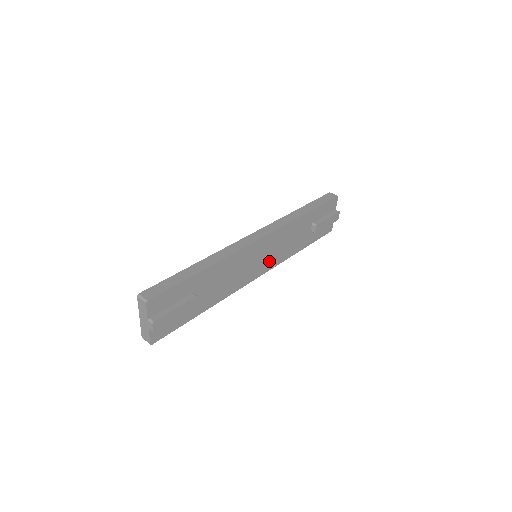
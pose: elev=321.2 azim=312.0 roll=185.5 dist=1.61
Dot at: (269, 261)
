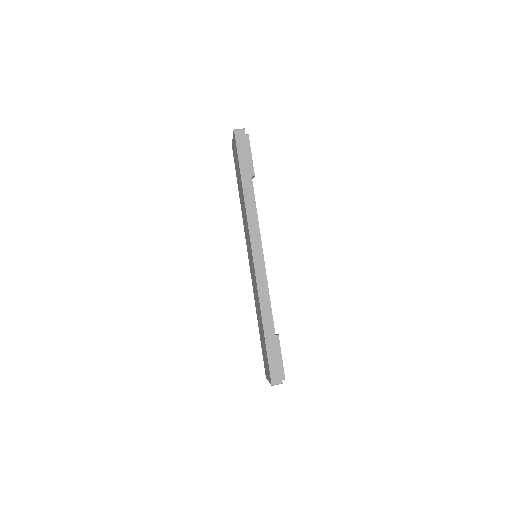
Dot at: occluded
